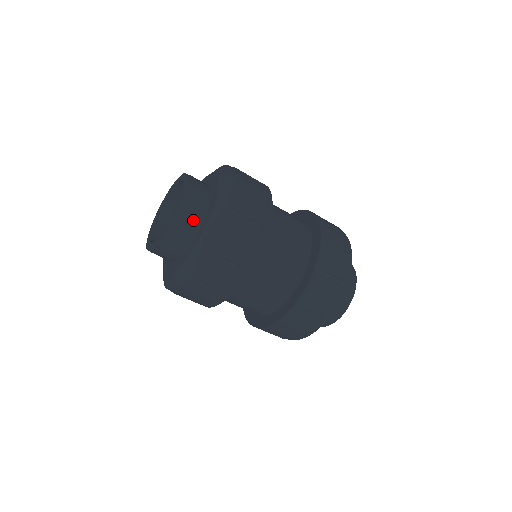
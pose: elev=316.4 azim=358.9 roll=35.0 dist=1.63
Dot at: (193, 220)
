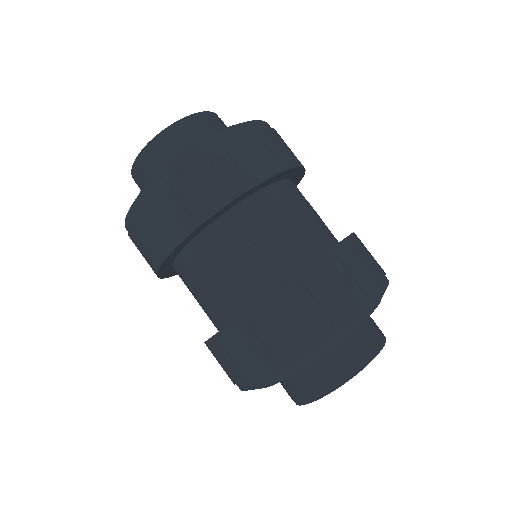
Dot at: (146, 180)
